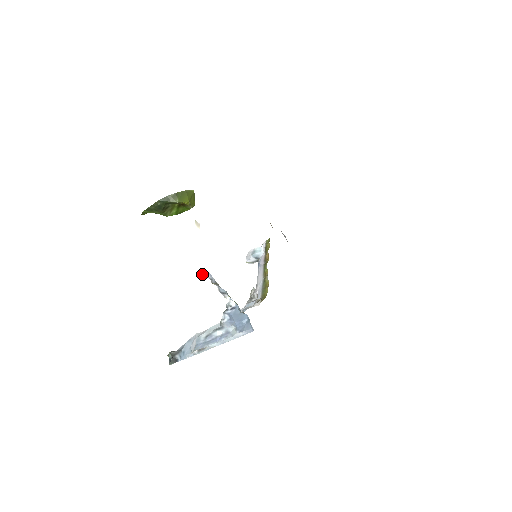
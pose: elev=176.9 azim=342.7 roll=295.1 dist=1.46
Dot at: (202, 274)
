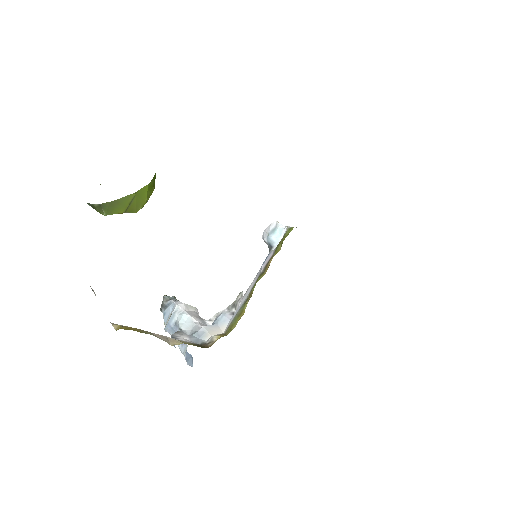
Dot at: occluded
